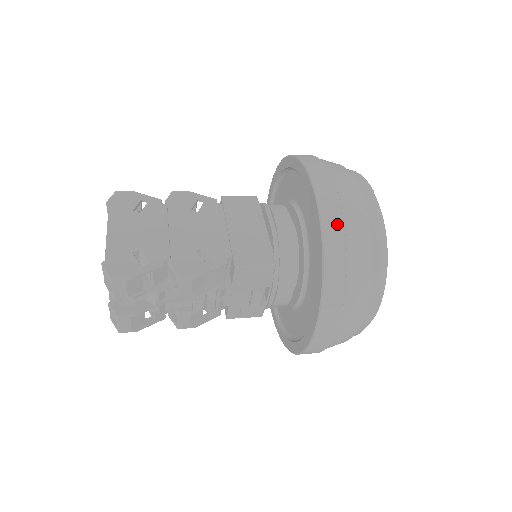
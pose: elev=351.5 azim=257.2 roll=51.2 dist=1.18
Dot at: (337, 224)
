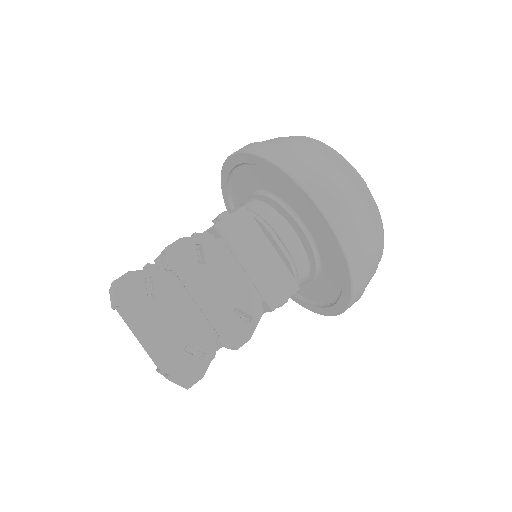
Dot at: (360, 257)
